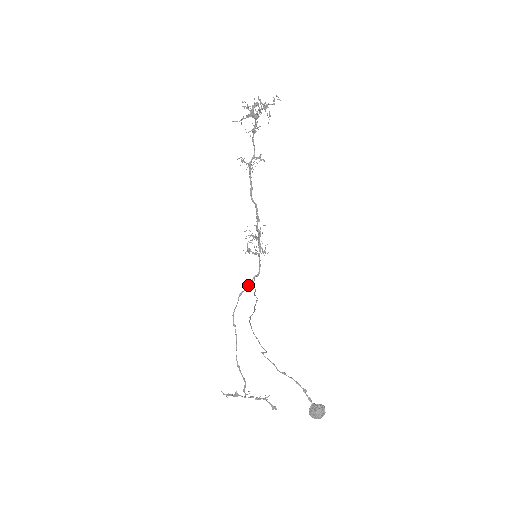
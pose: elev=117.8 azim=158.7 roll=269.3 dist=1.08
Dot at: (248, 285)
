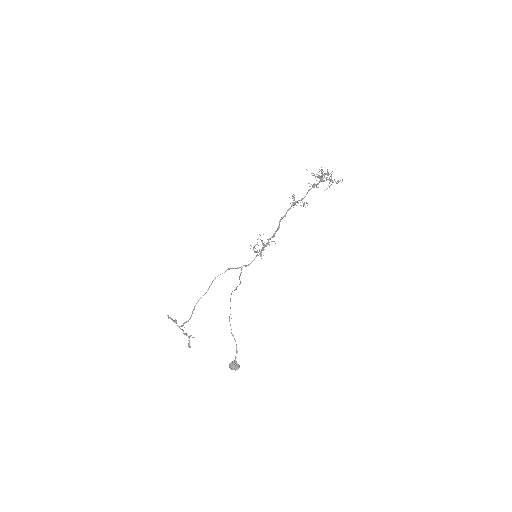
Dot at: (237, 267)
